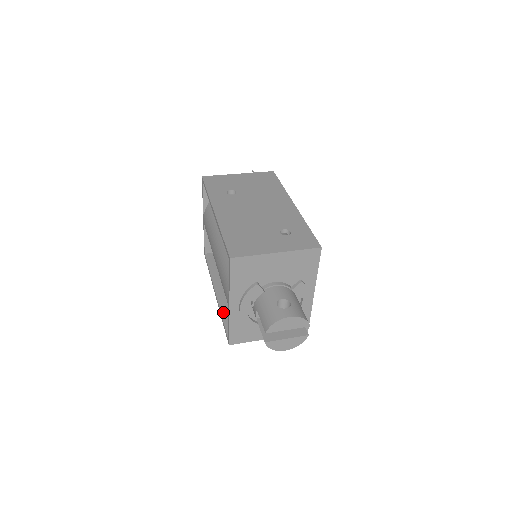
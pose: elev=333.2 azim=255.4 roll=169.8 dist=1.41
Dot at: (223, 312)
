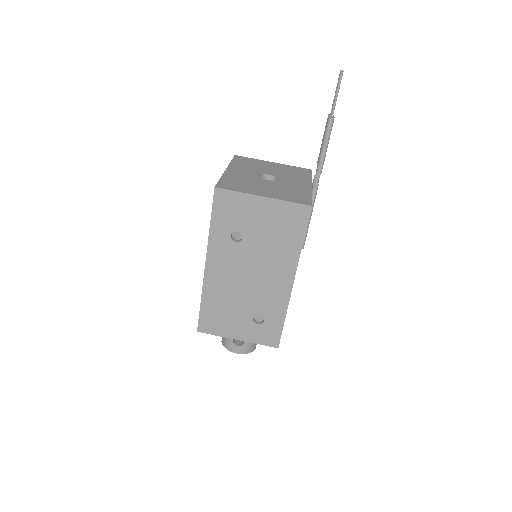
Dot at: occluded
